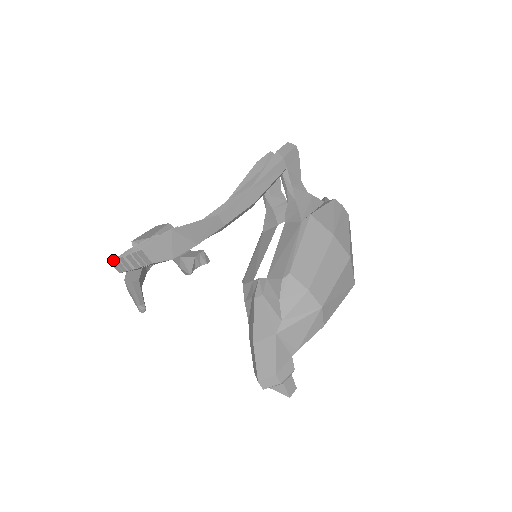
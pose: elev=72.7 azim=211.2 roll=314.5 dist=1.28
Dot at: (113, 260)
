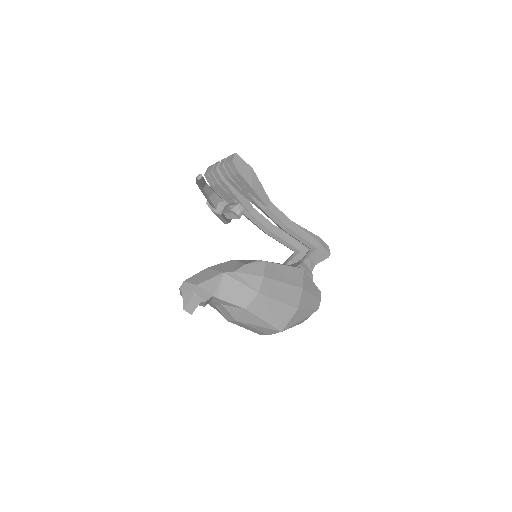
Dot at: (211, 165)
